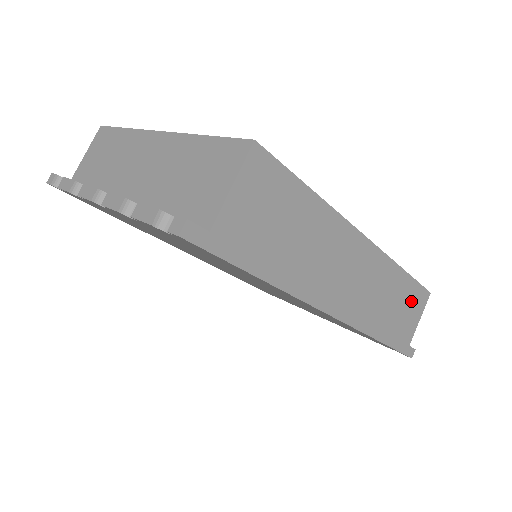
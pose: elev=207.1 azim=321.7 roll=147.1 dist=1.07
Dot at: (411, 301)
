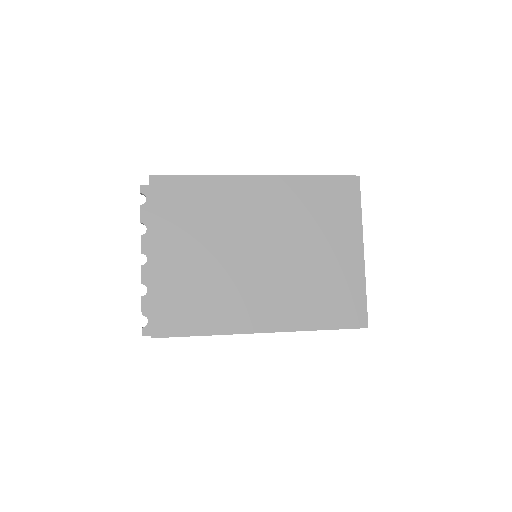
Dot at: occluded
